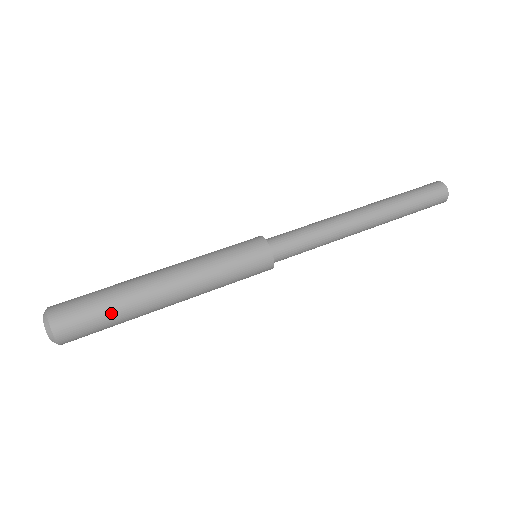
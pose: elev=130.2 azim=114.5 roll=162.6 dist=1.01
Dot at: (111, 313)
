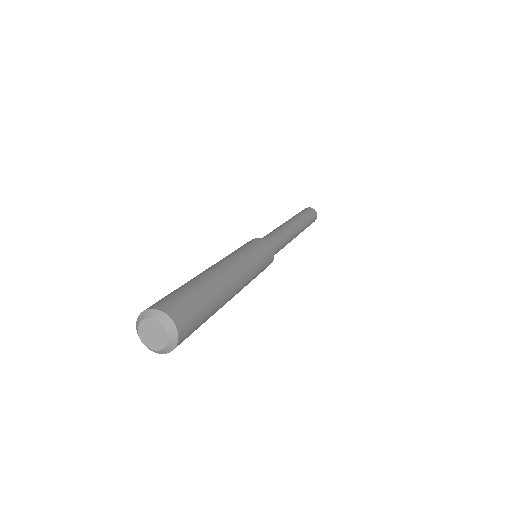
Dot at: (209, 302)
